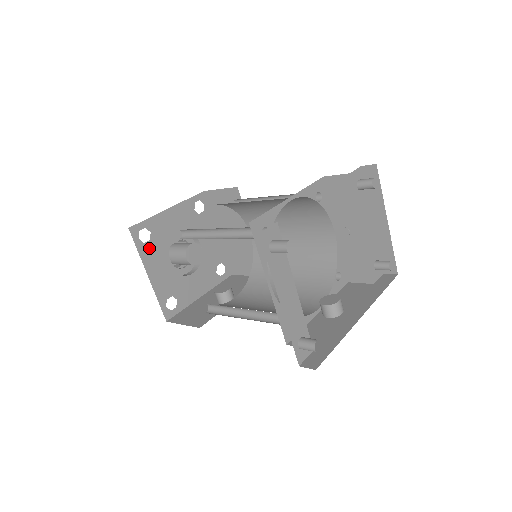
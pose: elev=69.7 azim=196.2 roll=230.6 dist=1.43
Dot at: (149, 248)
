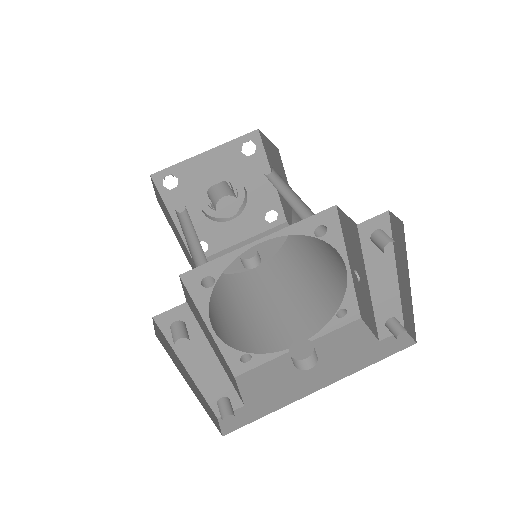
Dot at: (176, 195)
